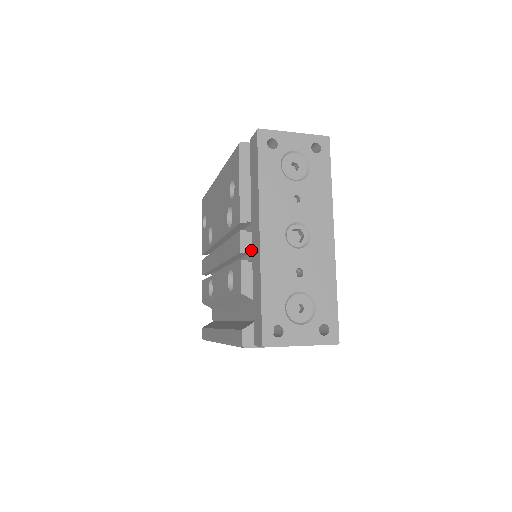
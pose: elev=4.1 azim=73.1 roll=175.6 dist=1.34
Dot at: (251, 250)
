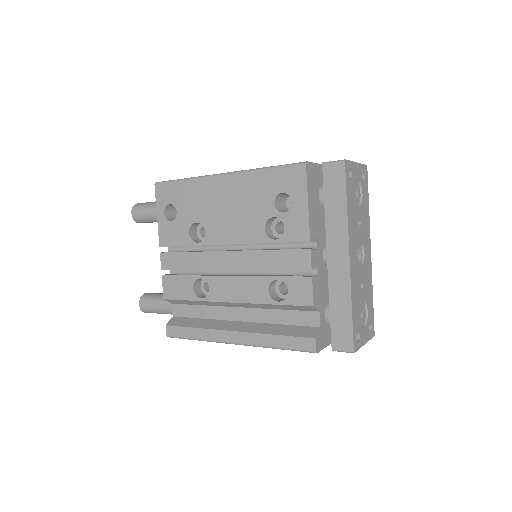
Dot at: (316, 266)
